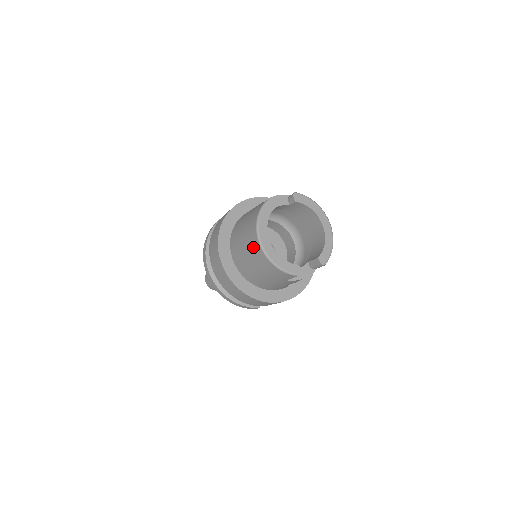
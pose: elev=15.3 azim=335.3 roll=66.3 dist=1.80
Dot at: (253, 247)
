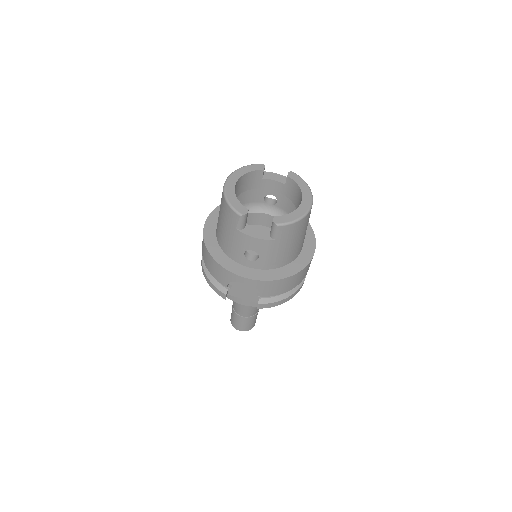
Dot at: occluded
